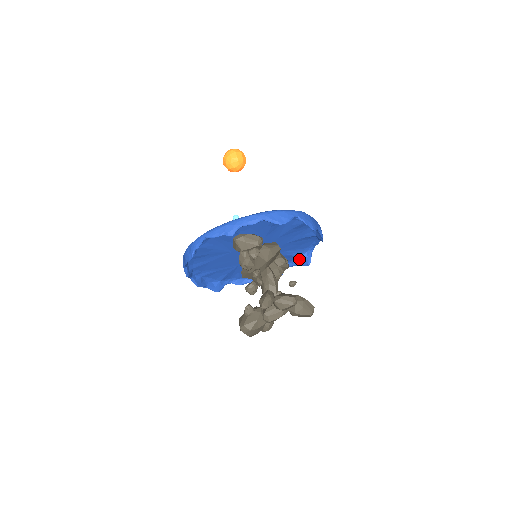
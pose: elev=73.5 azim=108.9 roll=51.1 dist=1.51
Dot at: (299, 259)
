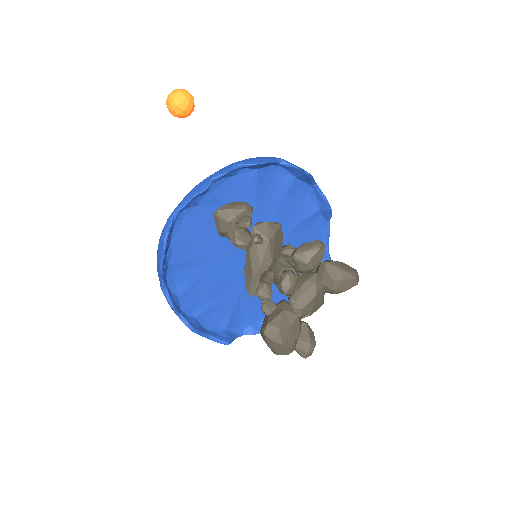
Dot at: occluded
